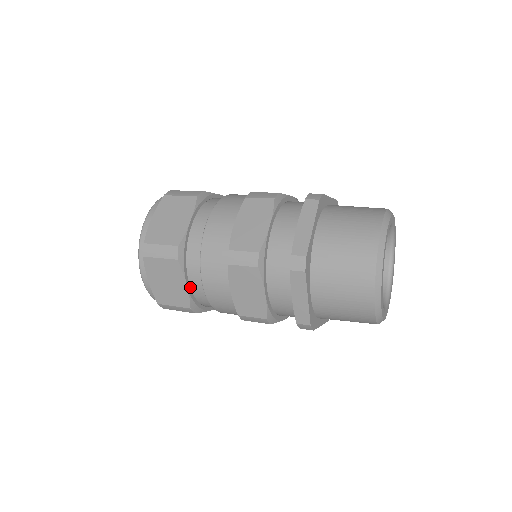
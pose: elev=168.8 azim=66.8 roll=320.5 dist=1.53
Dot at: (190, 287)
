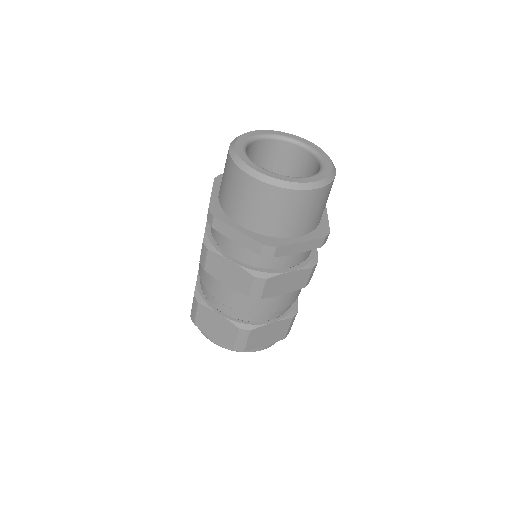
Dot at: (225, 314)
